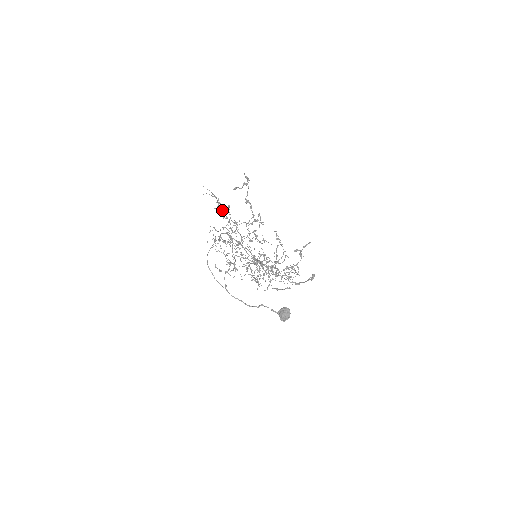
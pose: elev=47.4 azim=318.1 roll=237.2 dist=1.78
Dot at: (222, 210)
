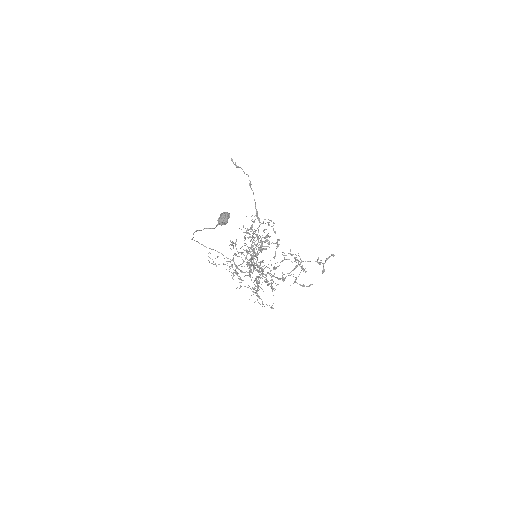
Dot at: occluded
